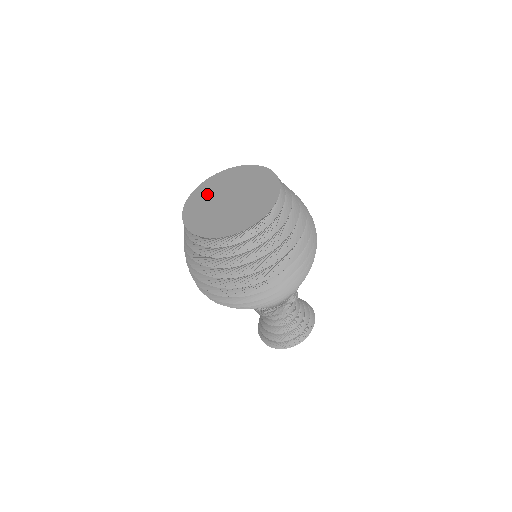
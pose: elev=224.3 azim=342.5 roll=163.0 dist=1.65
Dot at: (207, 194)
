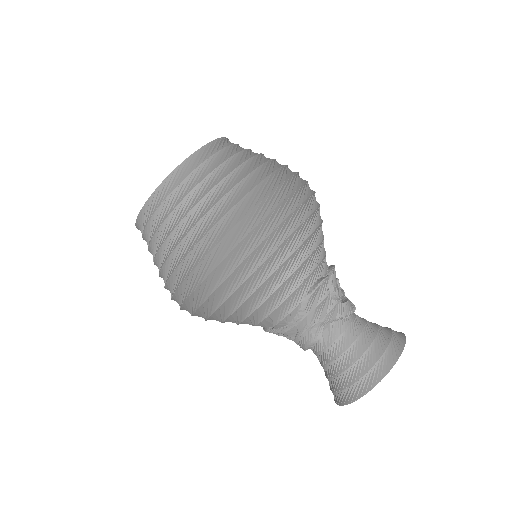
Dot at: occluded
